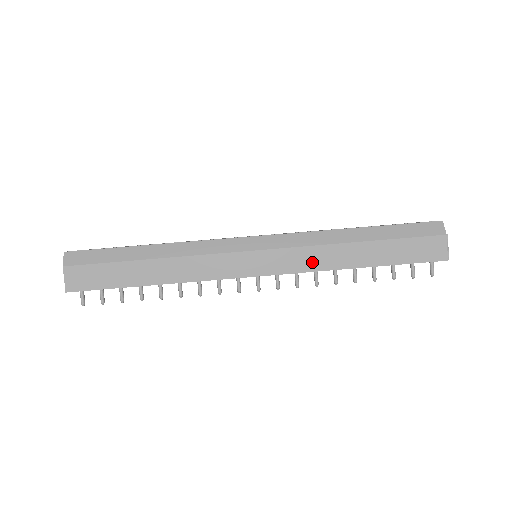
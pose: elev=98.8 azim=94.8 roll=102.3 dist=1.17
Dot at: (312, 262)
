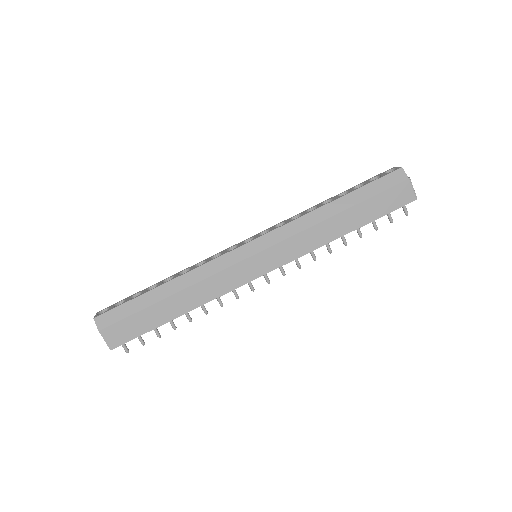
Dot at: (306, 245)
